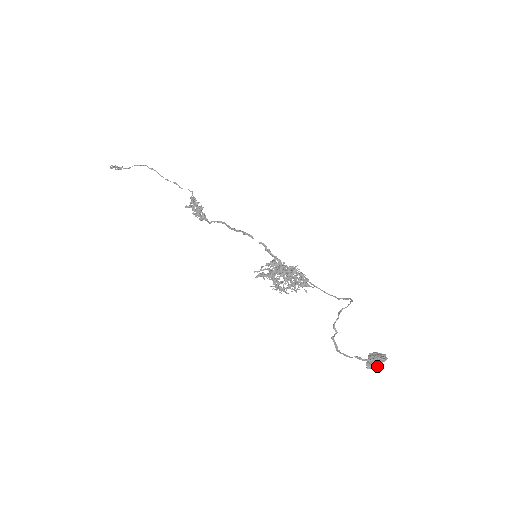
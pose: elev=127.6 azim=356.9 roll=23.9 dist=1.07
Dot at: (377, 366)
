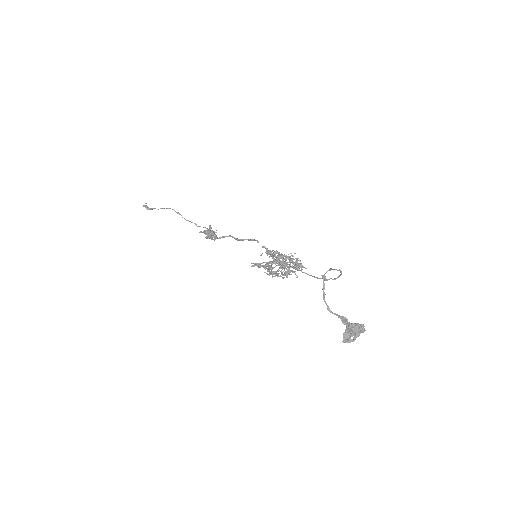
Dot at: (354, 337)
